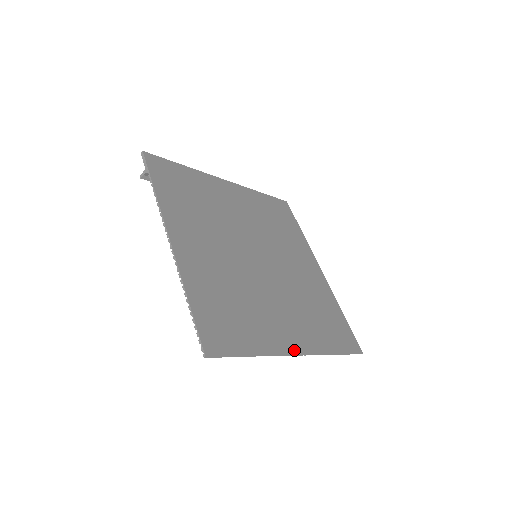
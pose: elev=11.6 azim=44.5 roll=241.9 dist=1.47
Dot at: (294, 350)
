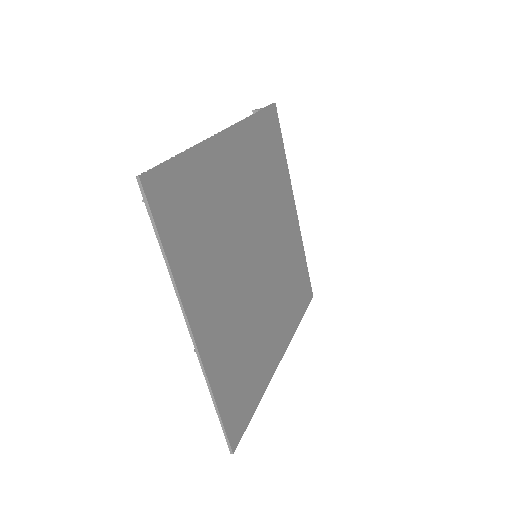
Dot at: (195, 326)
